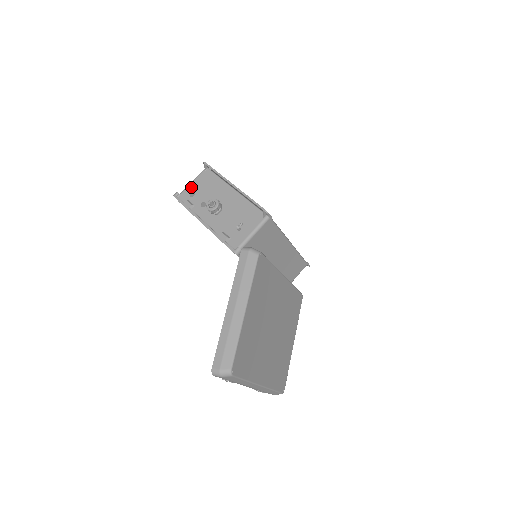
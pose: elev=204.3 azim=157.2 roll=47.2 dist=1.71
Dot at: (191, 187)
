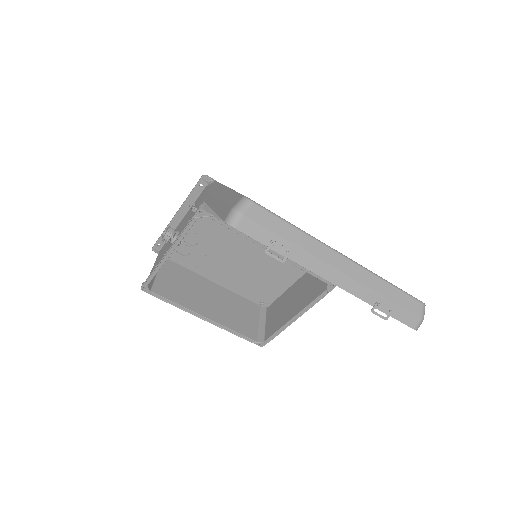
Dot at: occluded
